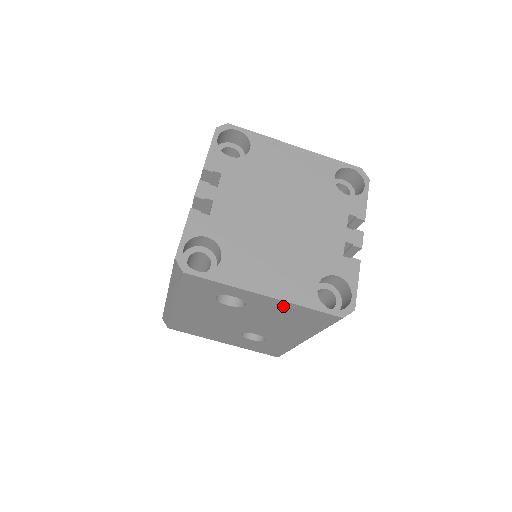
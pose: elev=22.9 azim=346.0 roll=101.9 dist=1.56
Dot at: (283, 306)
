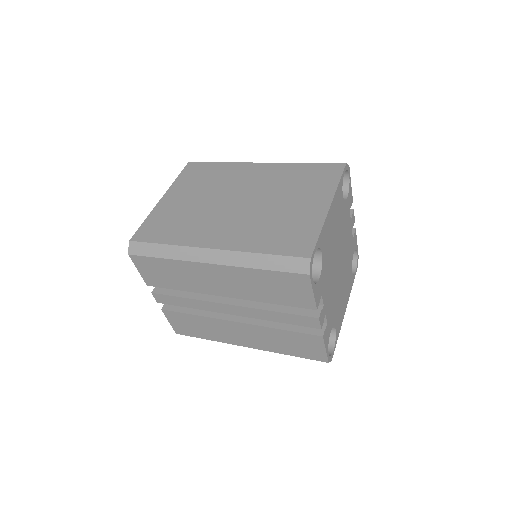
Dot at: occluded
